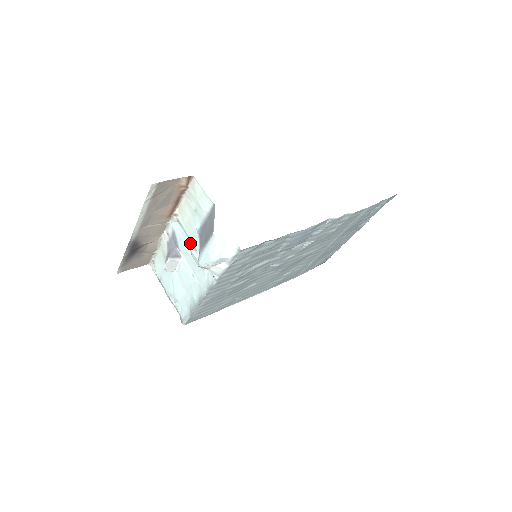
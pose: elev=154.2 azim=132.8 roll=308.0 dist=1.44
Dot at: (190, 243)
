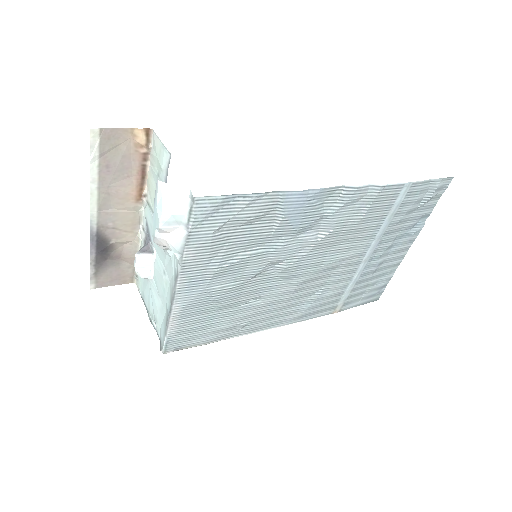
Dot at: occluded
